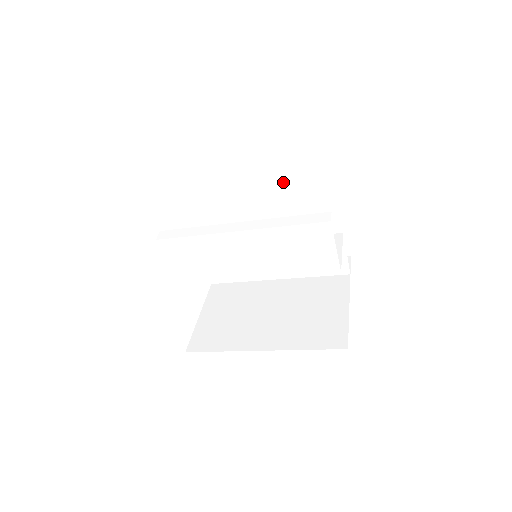
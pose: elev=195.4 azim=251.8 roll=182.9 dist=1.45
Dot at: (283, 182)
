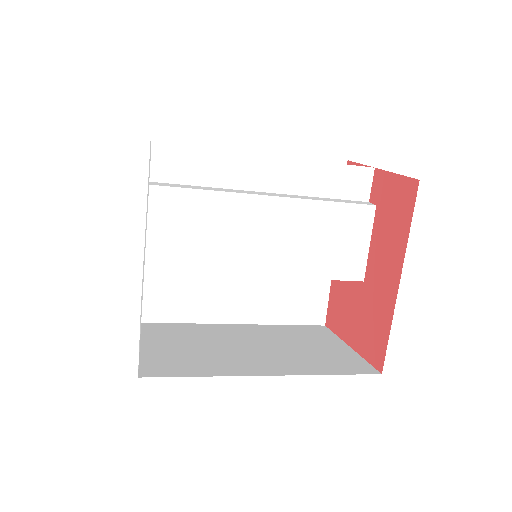
Dot at: occluded
